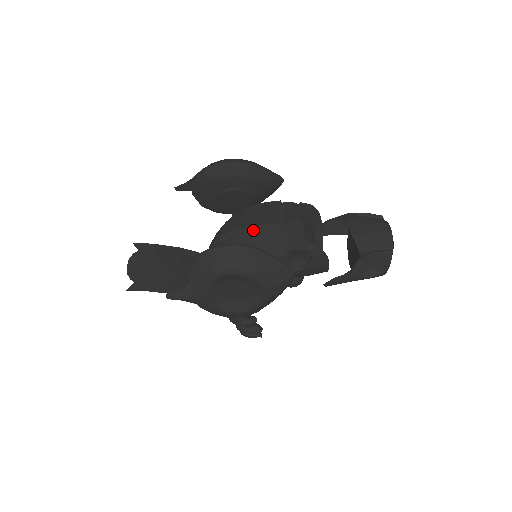
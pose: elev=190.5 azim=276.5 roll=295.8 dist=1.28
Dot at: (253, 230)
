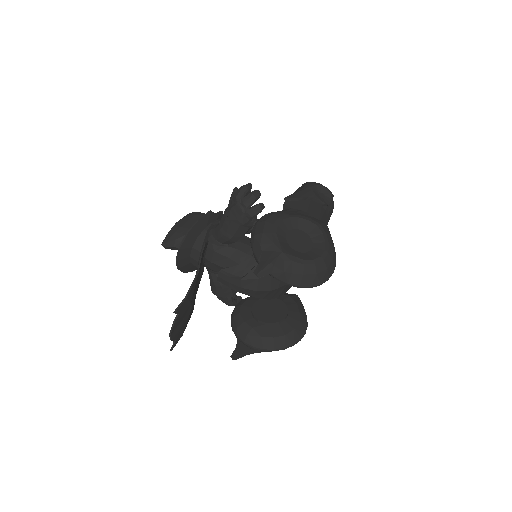
Dot at: occluded
